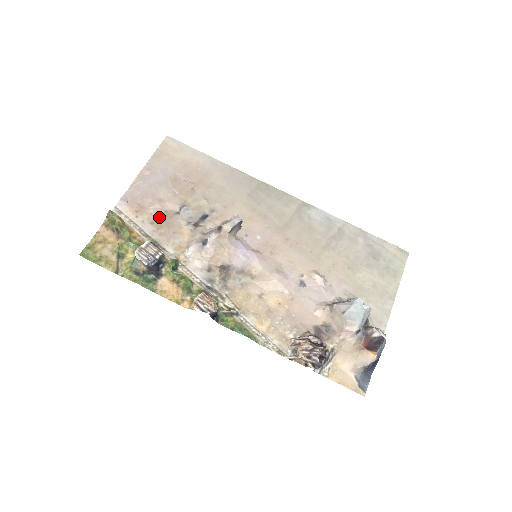
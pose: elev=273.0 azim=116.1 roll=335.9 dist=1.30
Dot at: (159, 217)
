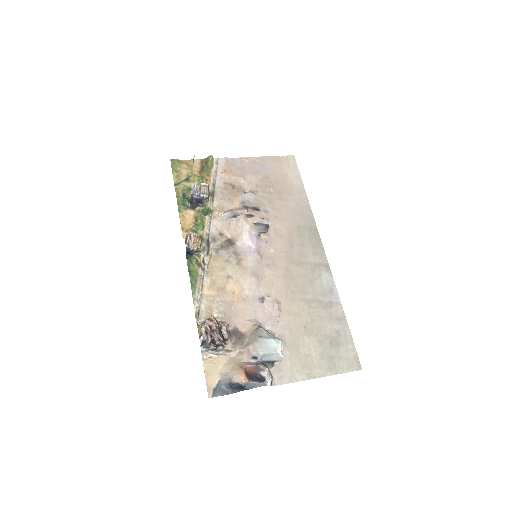
Dot at: (233, 185)
